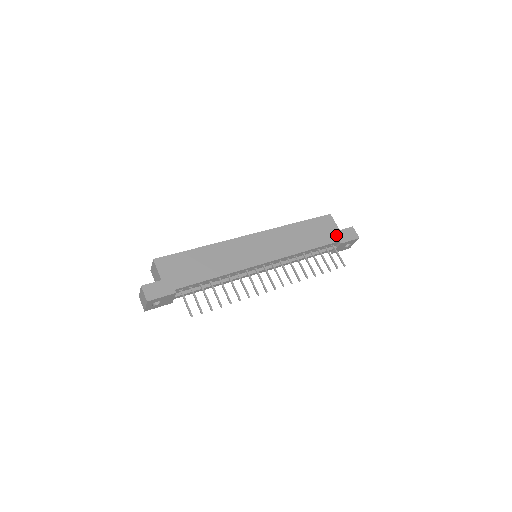
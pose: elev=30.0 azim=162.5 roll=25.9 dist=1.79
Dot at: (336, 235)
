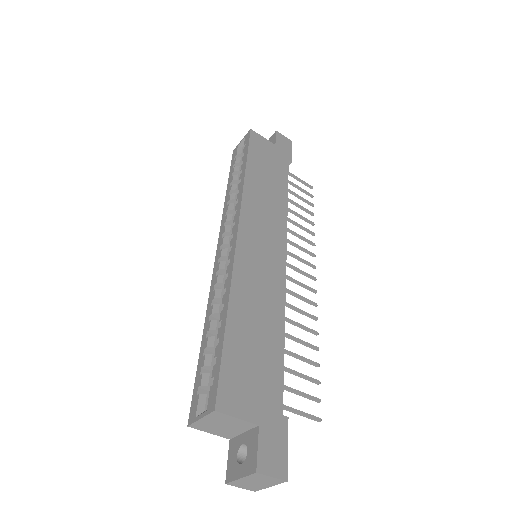
Dot at: (280, 155)
